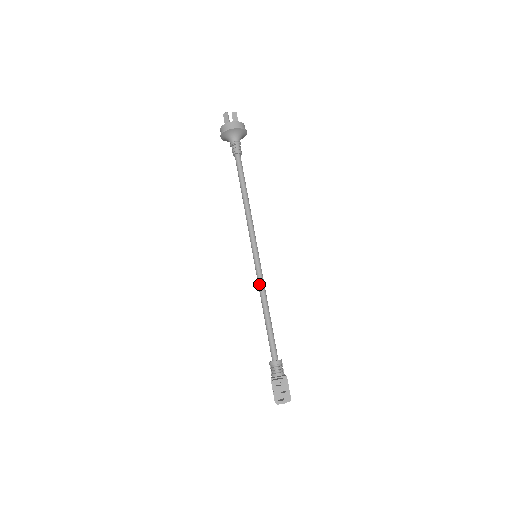
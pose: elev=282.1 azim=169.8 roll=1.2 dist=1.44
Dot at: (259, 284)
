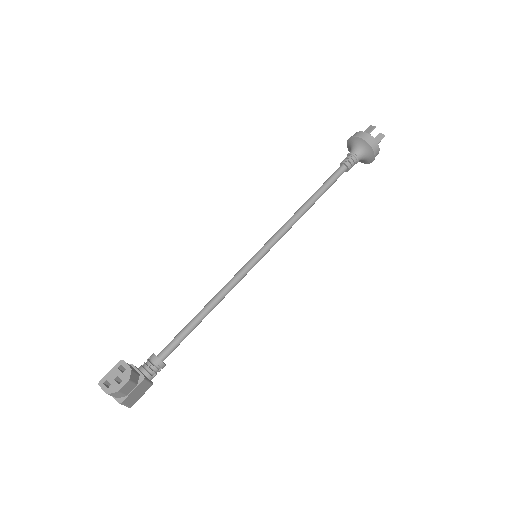
Dot at: (229, 281)
